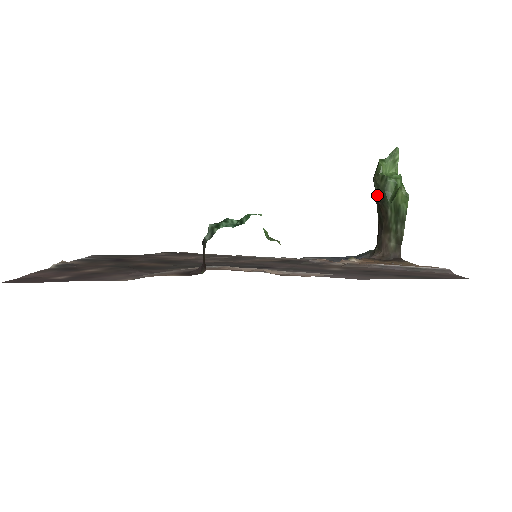
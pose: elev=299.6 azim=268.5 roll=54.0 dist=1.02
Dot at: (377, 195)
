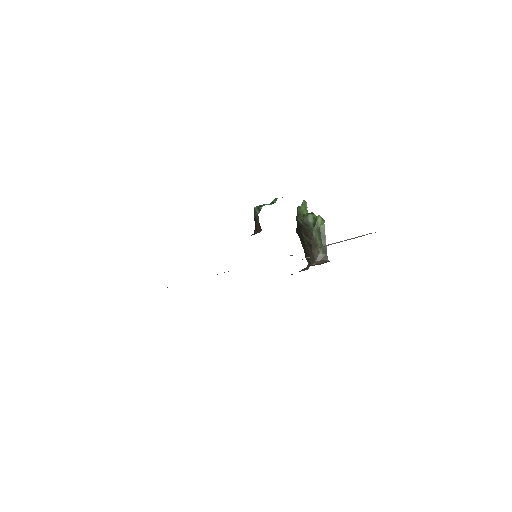
Dot at: (303, 226)
